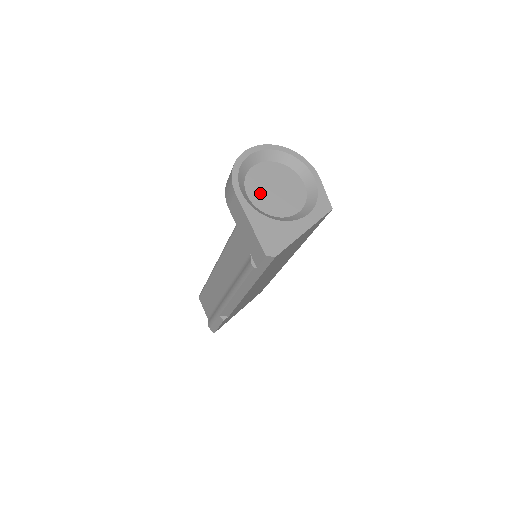
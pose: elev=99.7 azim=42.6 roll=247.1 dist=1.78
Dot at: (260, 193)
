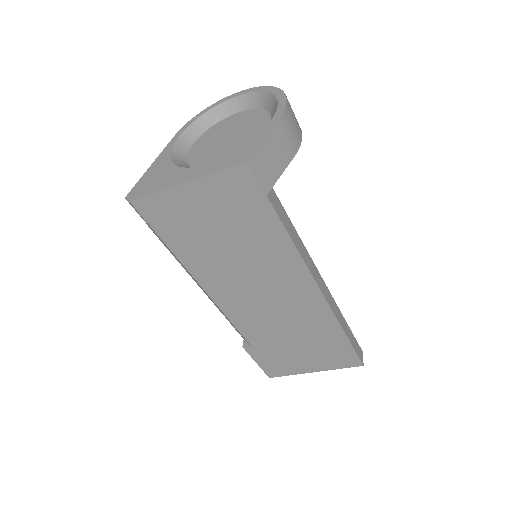
Dot at: (208, 141)
